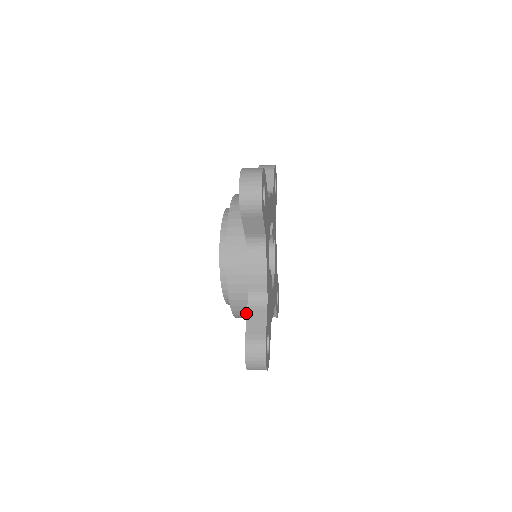
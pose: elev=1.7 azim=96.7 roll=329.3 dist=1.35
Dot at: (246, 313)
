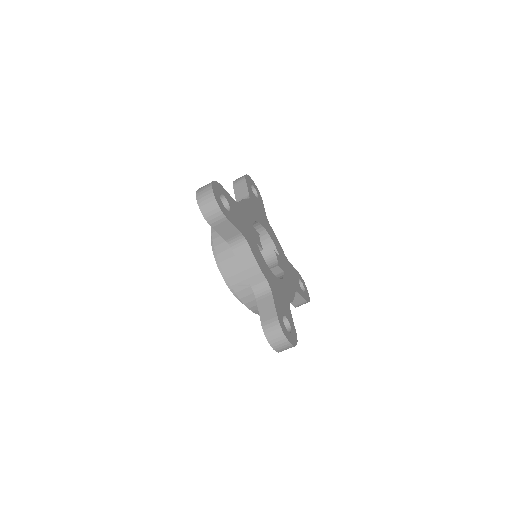
Dot at: occluded
